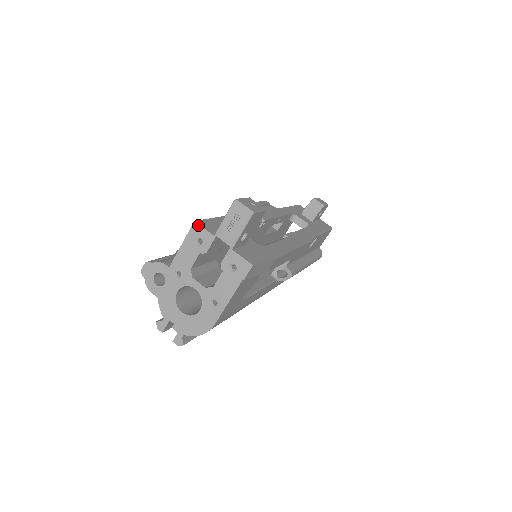
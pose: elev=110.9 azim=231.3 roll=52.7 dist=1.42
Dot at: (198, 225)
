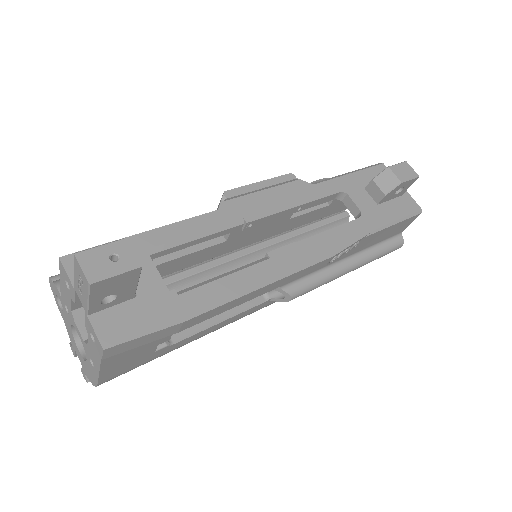
Dot at: (62, 264)
